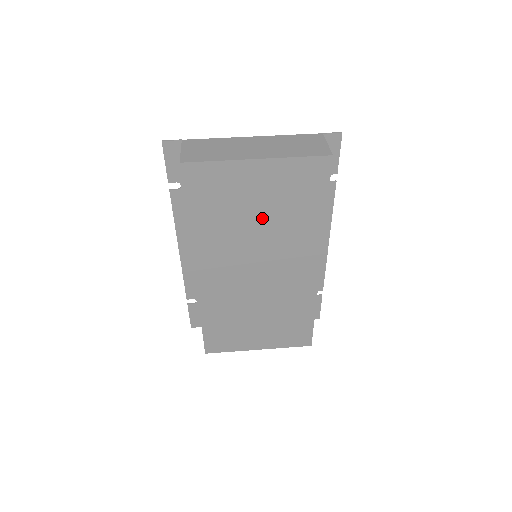
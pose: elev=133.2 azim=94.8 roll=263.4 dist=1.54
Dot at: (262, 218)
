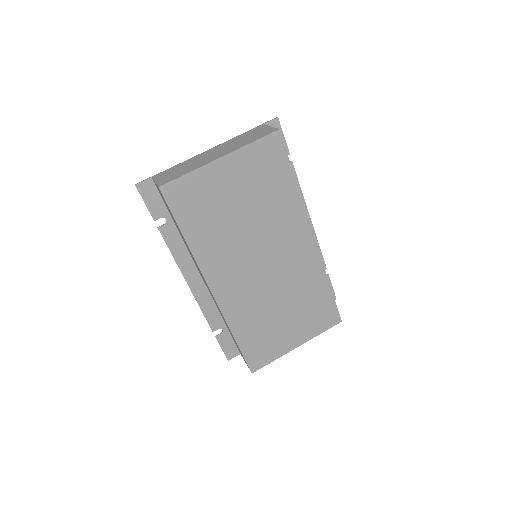
Dot at: (247, 210)
